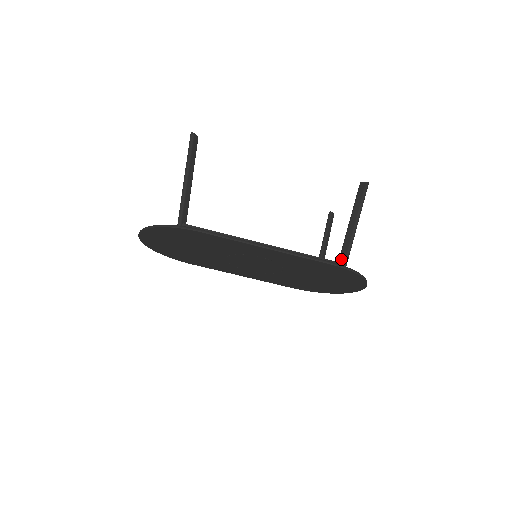
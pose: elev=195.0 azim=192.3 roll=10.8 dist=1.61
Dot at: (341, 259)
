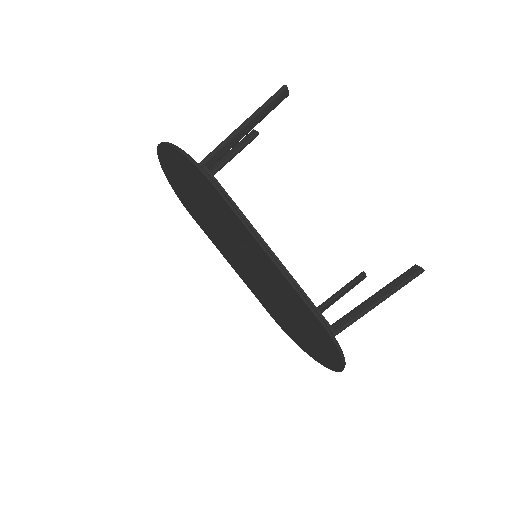
Dot at: (336, 324)
